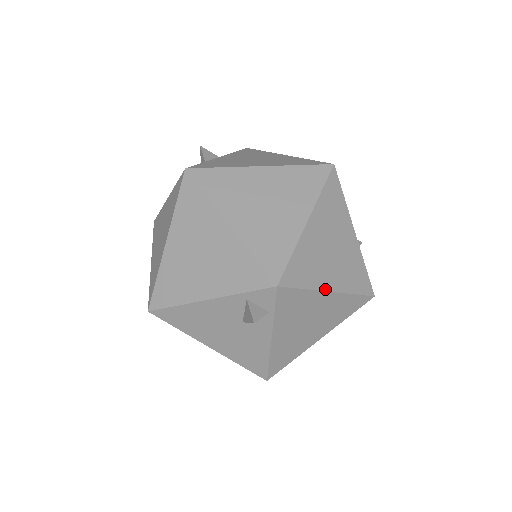
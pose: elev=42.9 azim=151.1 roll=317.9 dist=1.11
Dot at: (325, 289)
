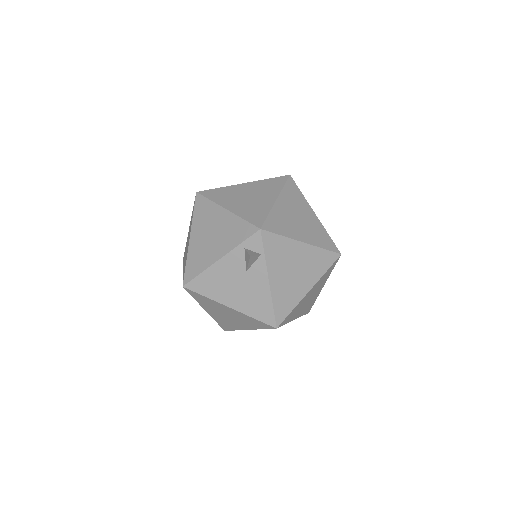
Dot at: (298, 240)
